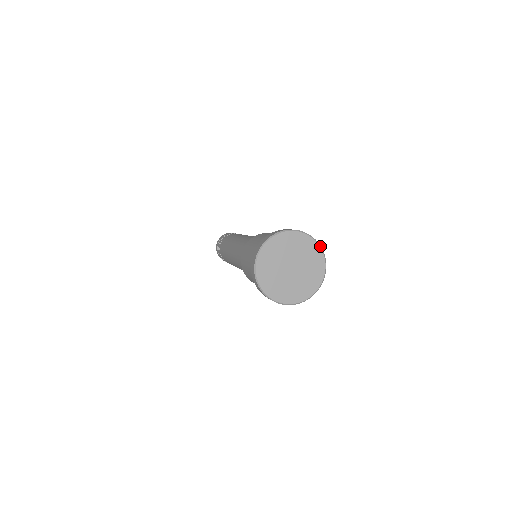
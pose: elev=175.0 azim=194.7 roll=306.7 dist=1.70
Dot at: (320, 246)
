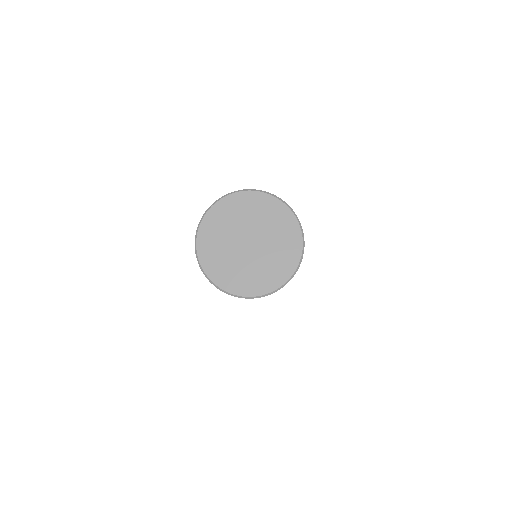
Dot at: (256, 190)
